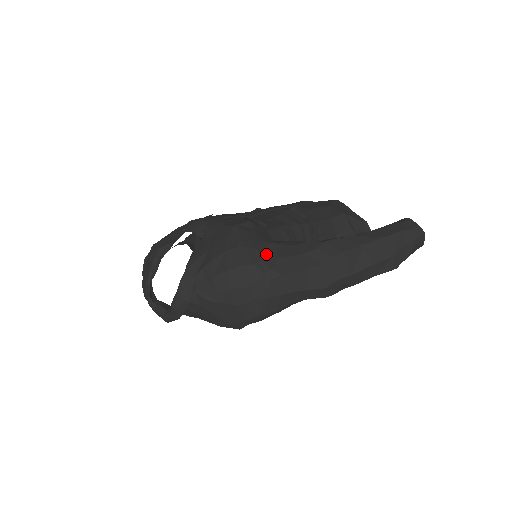
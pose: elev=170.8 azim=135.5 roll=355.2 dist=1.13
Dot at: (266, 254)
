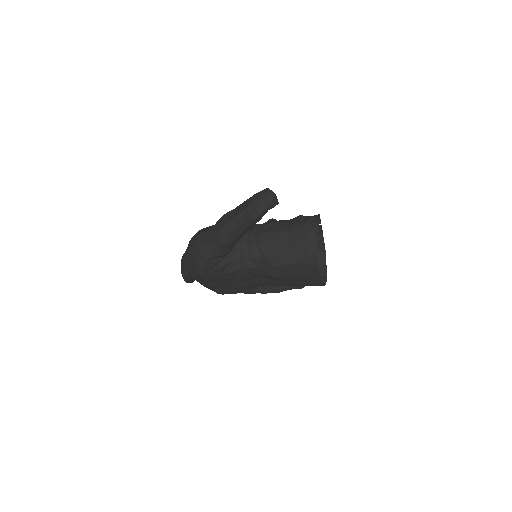
Dot at: occluded
